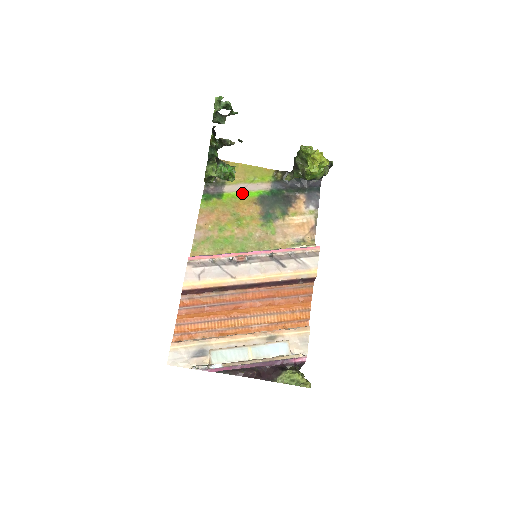
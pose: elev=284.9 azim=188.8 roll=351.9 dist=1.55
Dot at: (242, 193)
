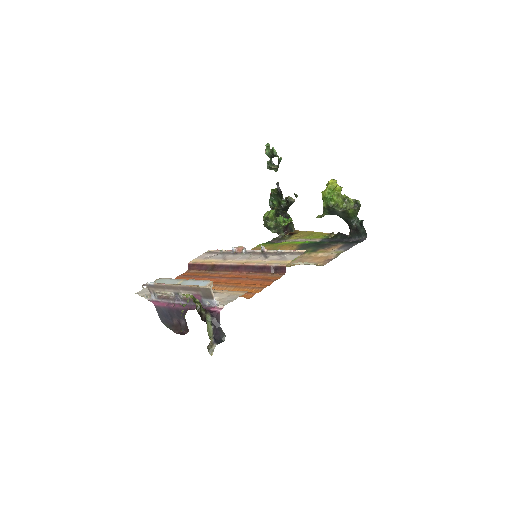
Dot at: (293, 242)
